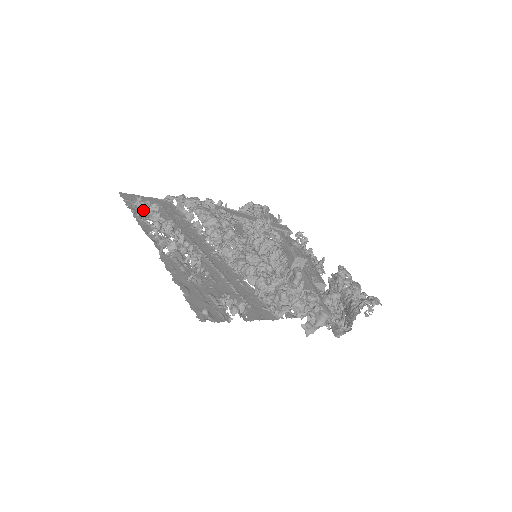
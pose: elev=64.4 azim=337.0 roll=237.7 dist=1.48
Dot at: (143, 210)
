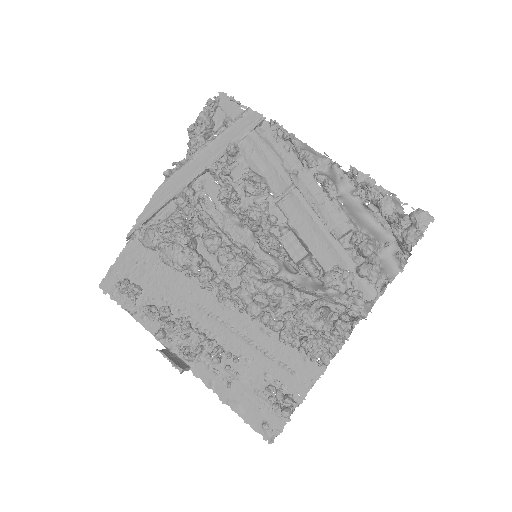
Dot at: (132, 299)
